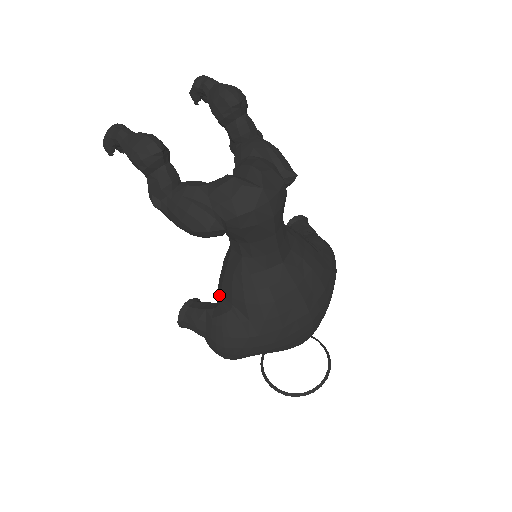
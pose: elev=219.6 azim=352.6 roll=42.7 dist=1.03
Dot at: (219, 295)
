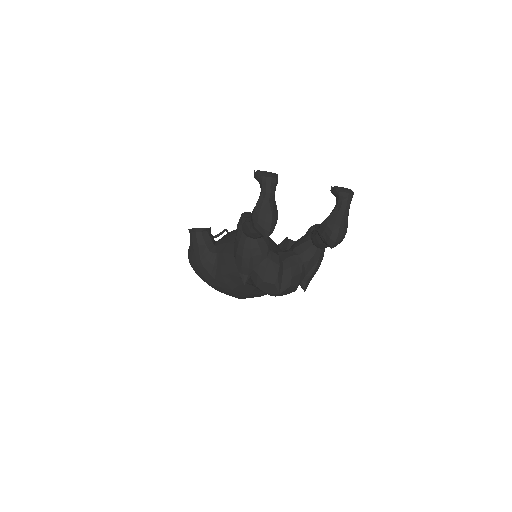
Dot at: (219, 248)
